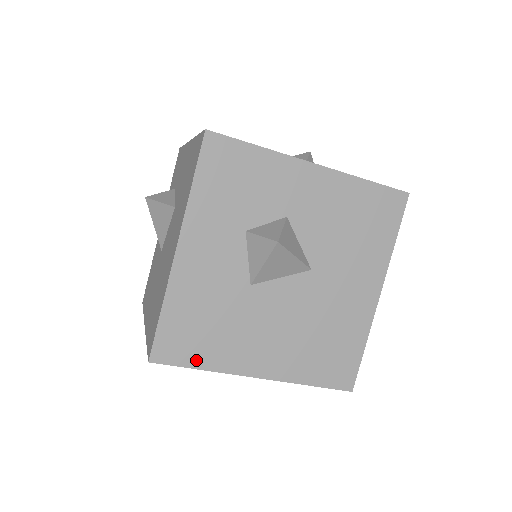
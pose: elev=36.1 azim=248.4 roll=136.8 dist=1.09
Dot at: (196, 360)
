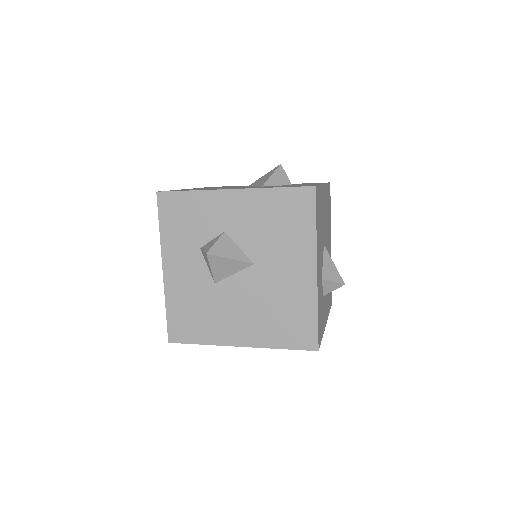
Dot at: (196, 338)
